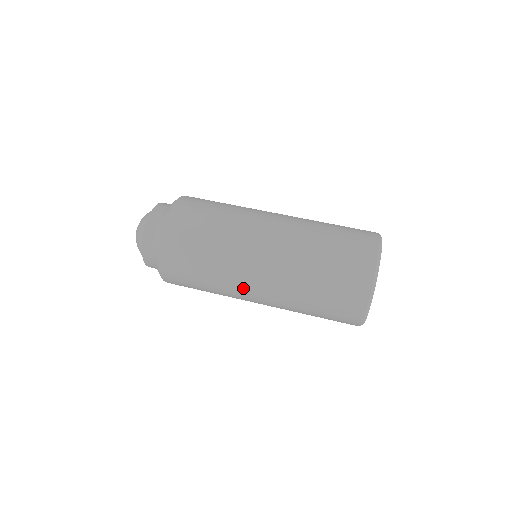
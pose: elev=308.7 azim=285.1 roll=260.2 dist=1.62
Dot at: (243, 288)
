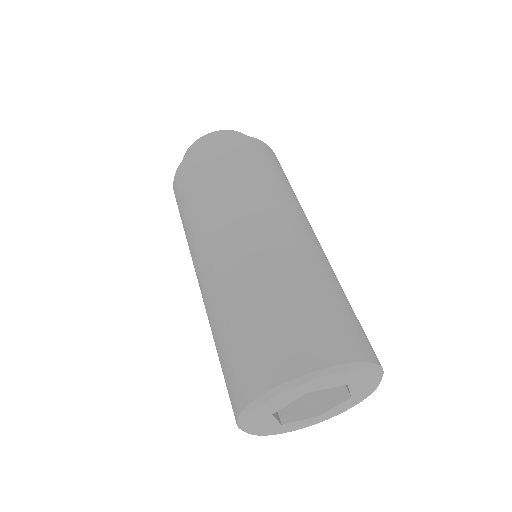
Dot at: (226, 225)
